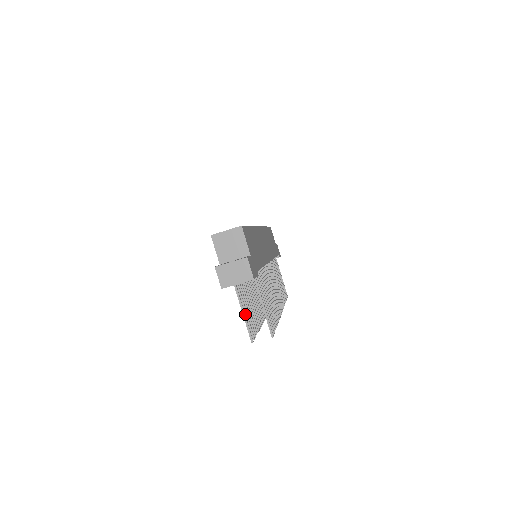
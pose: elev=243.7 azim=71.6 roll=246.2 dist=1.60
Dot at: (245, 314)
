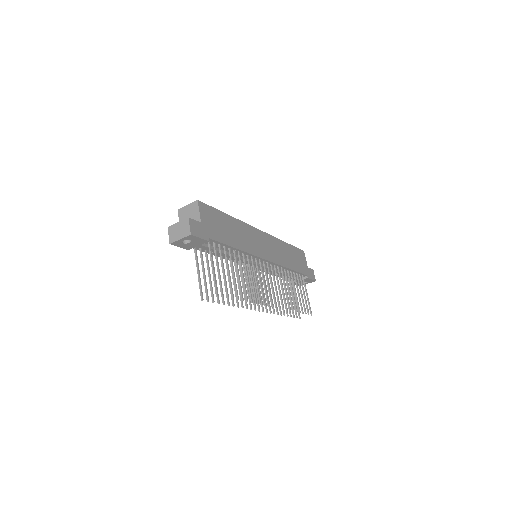
Dot at: (204, 279)
